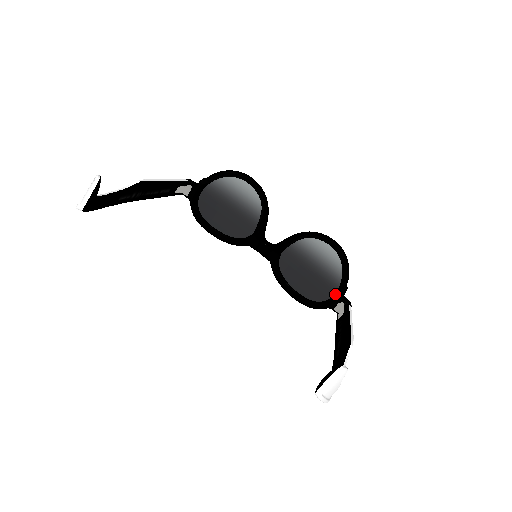
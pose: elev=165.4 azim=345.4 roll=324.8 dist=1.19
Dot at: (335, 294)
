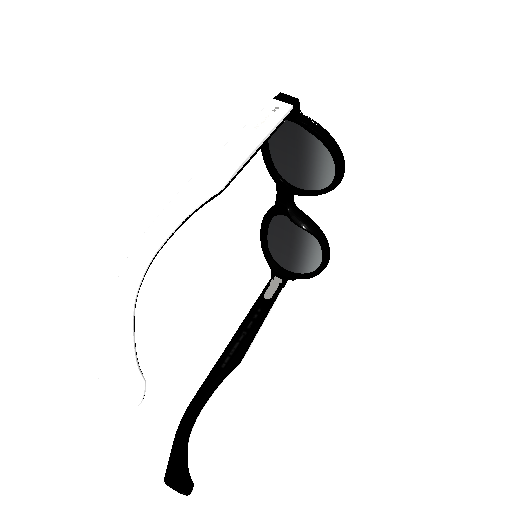
Dot at: (285, 271)
